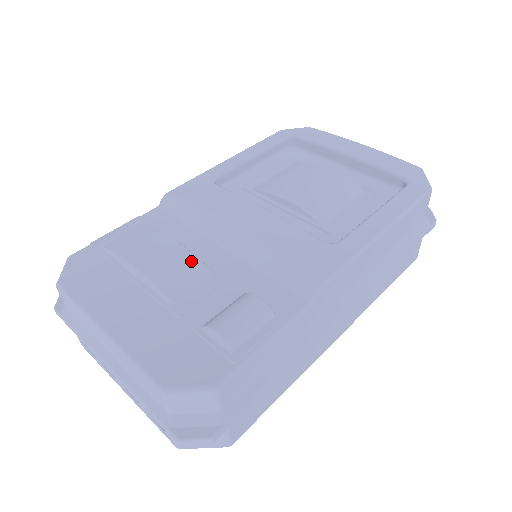
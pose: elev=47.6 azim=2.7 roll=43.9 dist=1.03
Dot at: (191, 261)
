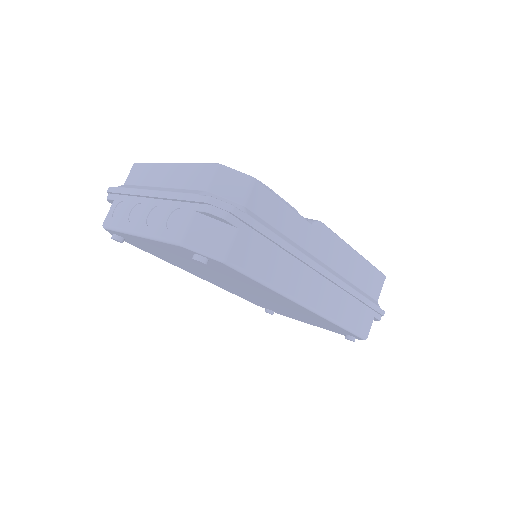
Dot at: occluded
